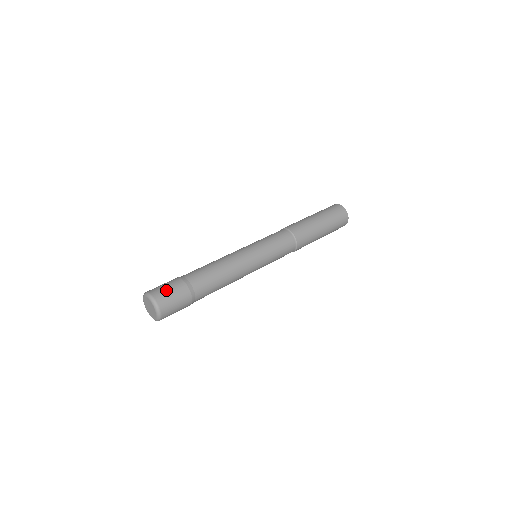
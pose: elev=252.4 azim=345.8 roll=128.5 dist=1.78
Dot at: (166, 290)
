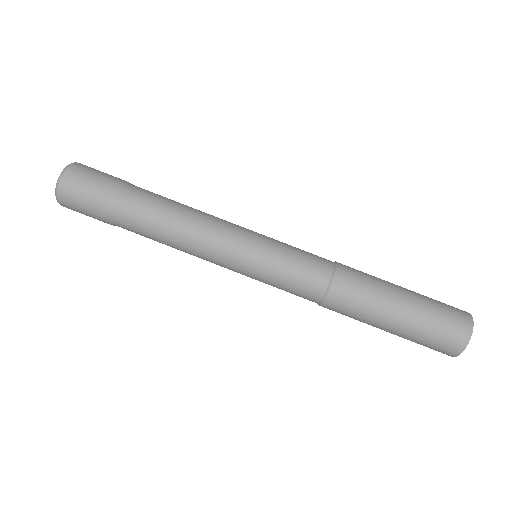
Dot at: (94, 171)
